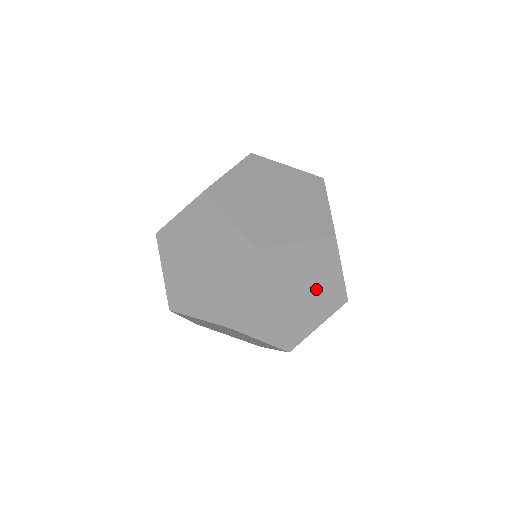
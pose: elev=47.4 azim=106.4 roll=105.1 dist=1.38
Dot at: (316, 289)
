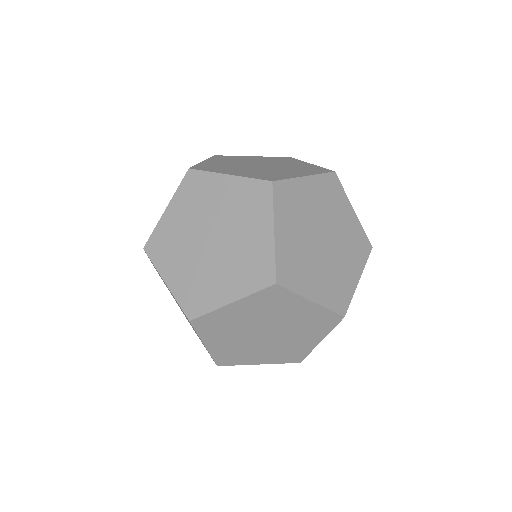
Dot at: (337, 263)
